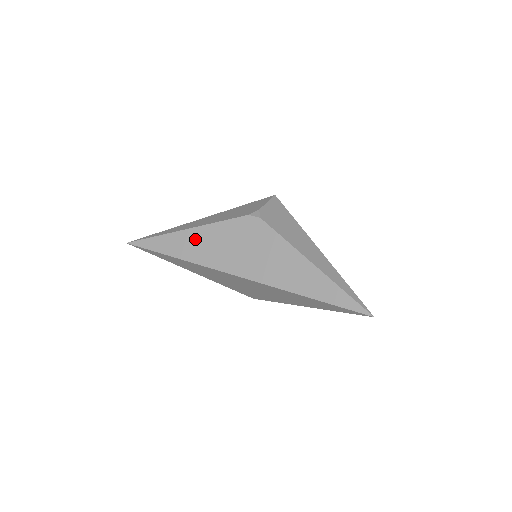
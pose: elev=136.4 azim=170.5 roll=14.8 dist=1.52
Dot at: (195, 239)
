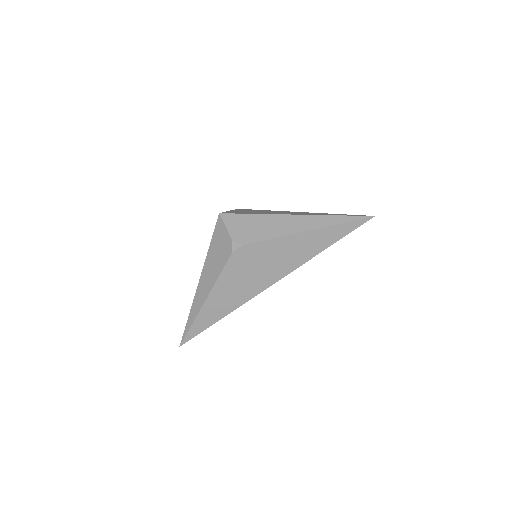
Dot at: (219, 299)
